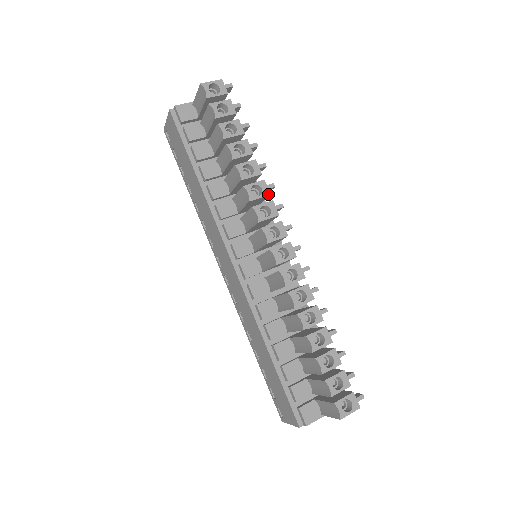
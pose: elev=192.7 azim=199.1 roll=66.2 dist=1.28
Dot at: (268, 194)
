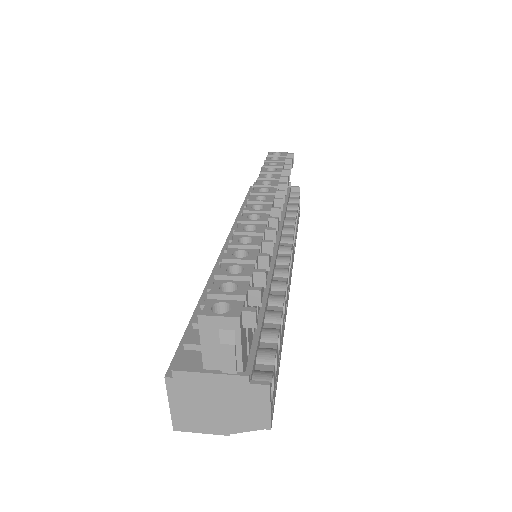
Dot at: (275, 185)
